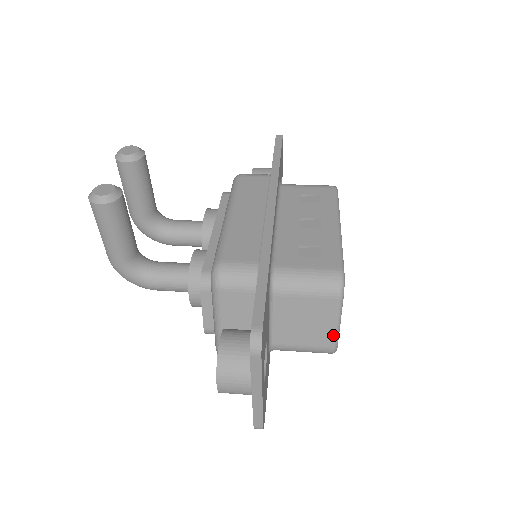
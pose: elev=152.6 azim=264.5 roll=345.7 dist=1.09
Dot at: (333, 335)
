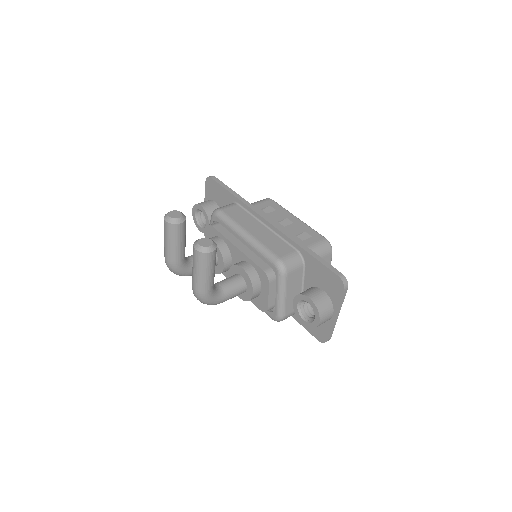
Dot at: occluded
